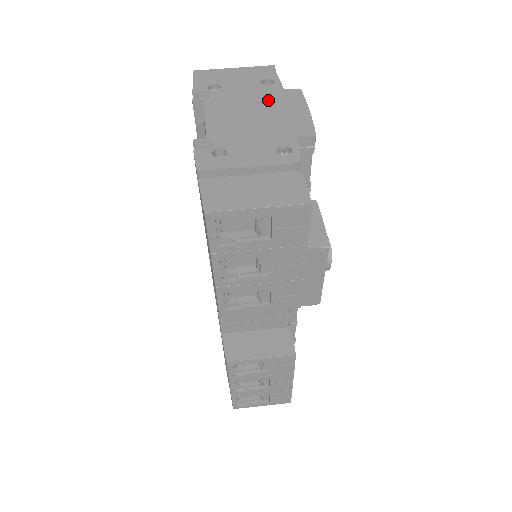
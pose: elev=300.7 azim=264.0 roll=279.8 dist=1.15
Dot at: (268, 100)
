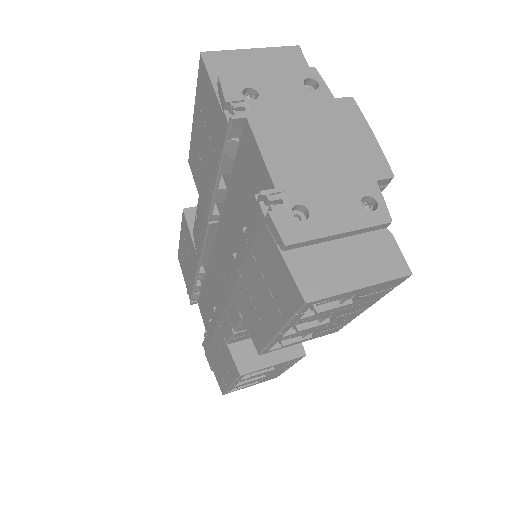
Dot at: (323, 117)
